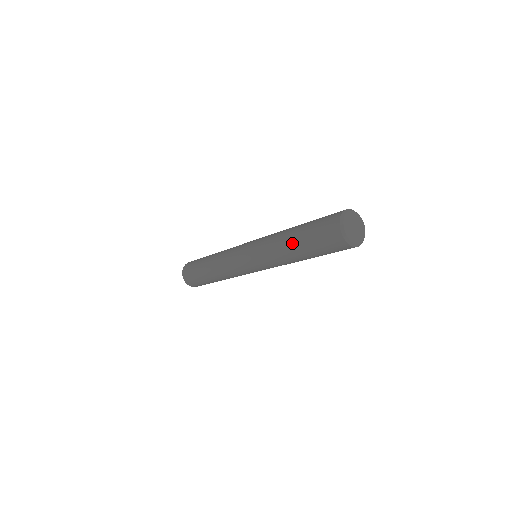
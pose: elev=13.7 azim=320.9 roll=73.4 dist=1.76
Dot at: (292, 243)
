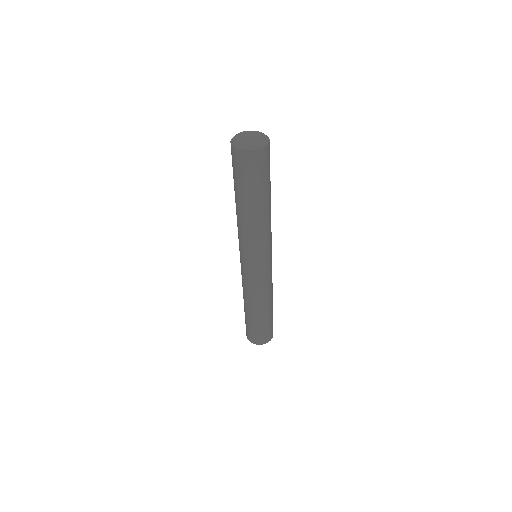
Dot at: occluded
